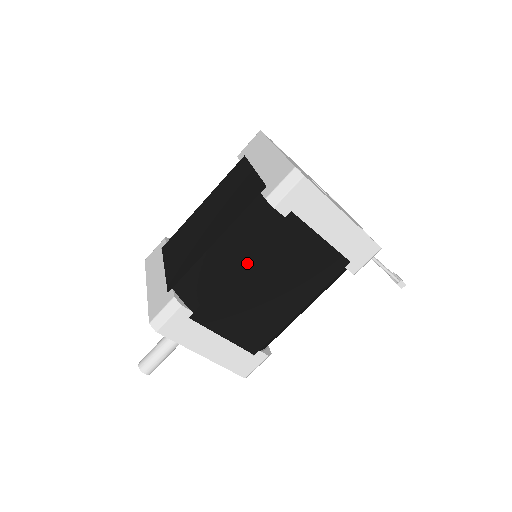
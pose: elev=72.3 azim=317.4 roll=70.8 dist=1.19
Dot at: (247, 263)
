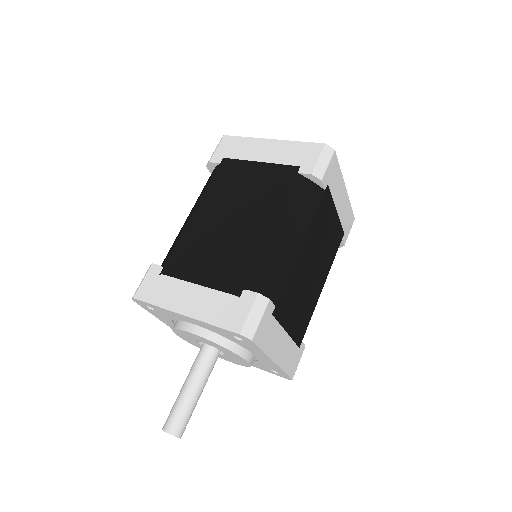
Dot at: (306, 241)
